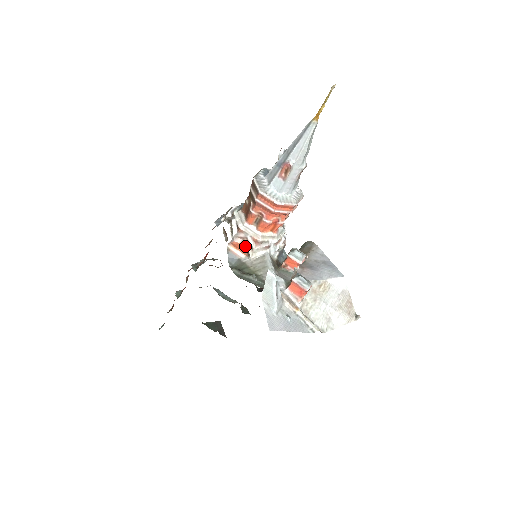
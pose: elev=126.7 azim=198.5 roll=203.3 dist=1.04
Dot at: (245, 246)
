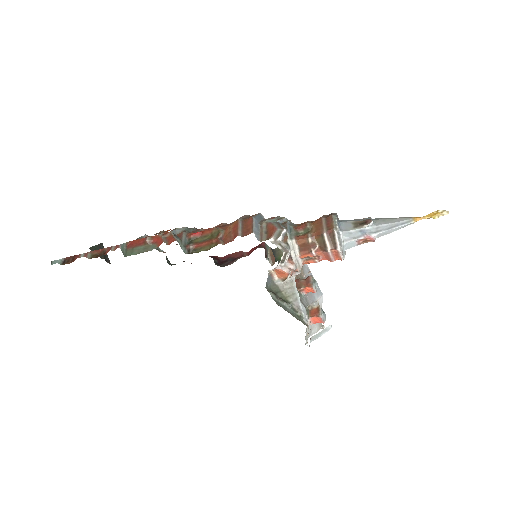
Dot at: (288, 275)
